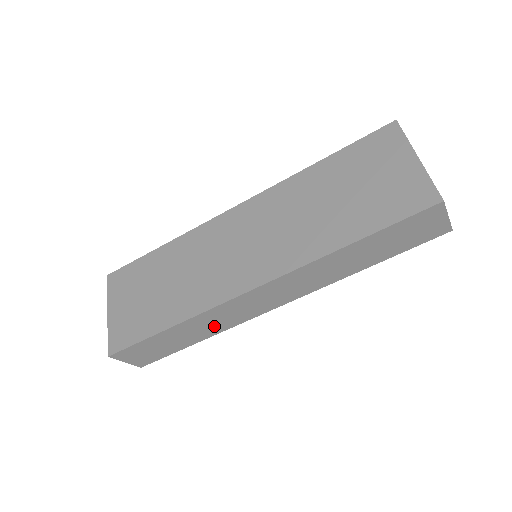
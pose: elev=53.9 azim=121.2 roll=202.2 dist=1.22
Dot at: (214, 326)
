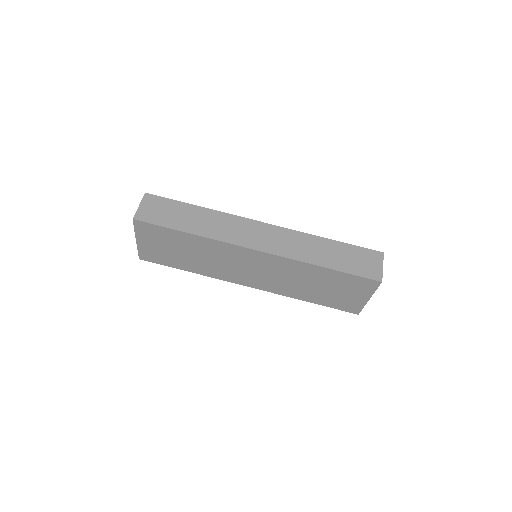
Dot at: (214, 229)
